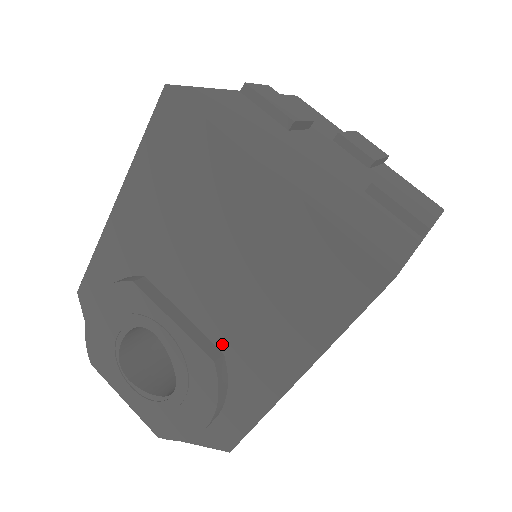
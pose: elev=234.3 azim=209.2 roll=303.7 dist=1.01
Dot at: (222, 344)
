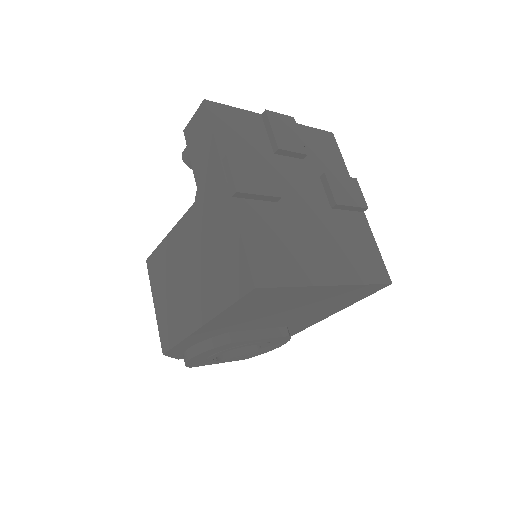
Dot at: (286, 325)
